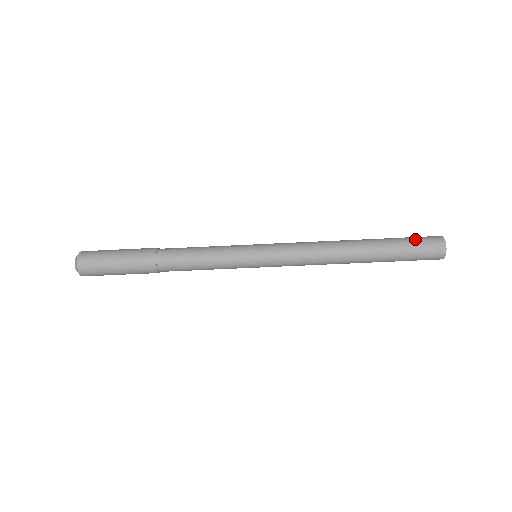
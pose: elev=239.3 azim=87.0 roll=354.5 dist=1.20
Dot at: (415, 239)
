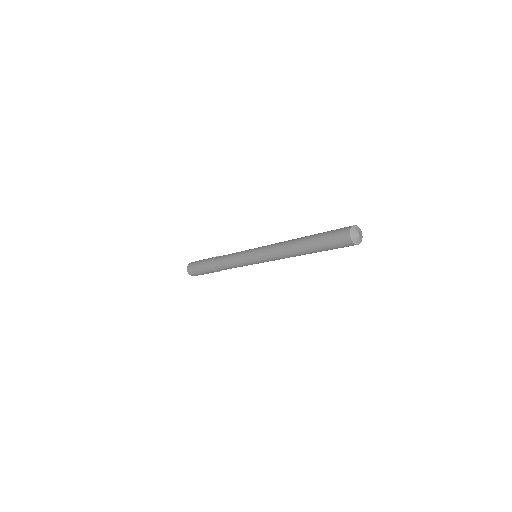
Dot at: (331, 235)
